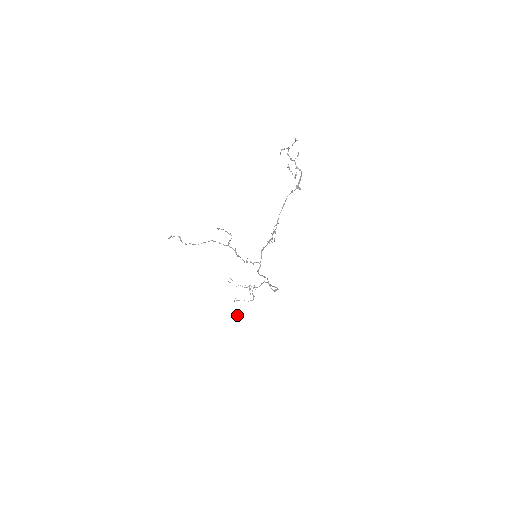
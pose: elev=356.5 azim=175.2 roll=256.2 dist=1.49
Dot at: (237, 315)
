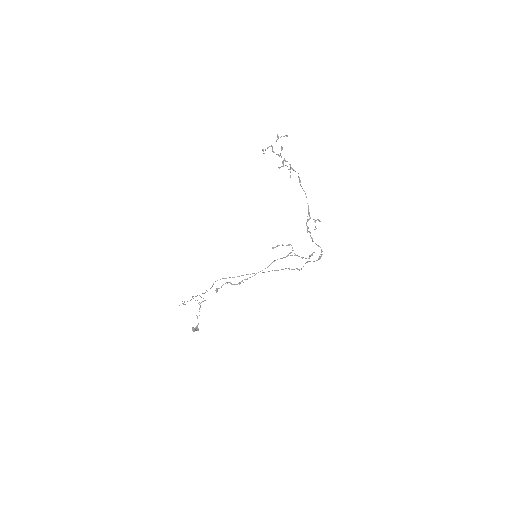
Dot at: (197, 329)
